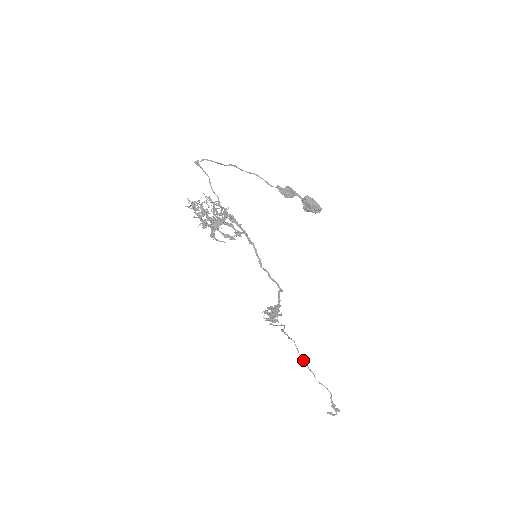
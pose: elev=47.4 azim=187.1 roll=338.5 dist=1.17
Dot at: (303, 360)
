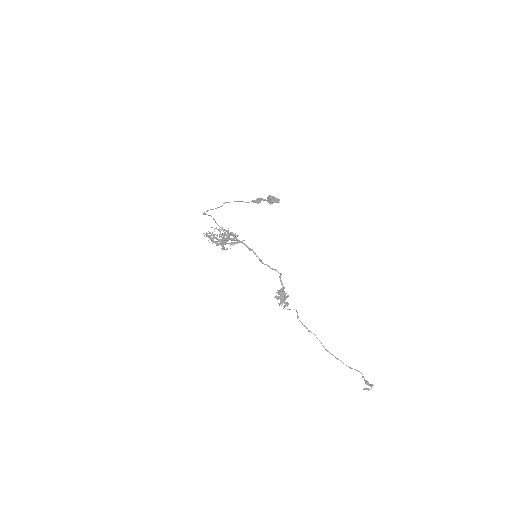
Dot at: (329, 352)
